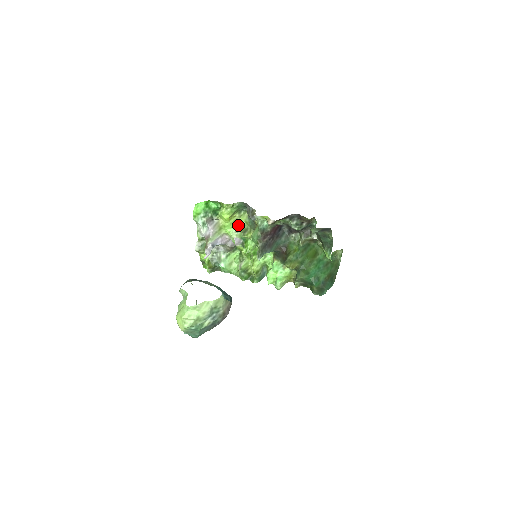
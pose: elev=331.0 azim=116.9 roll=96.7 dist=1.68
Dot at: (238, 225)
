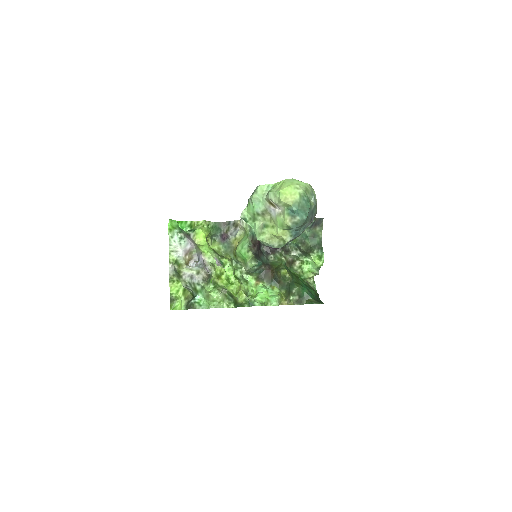
Dot at: (213, 249)
